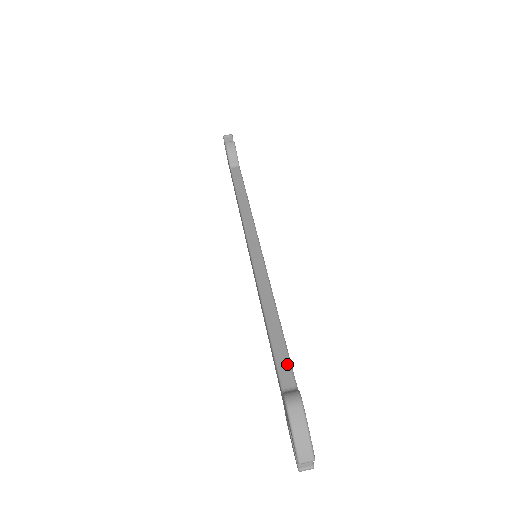
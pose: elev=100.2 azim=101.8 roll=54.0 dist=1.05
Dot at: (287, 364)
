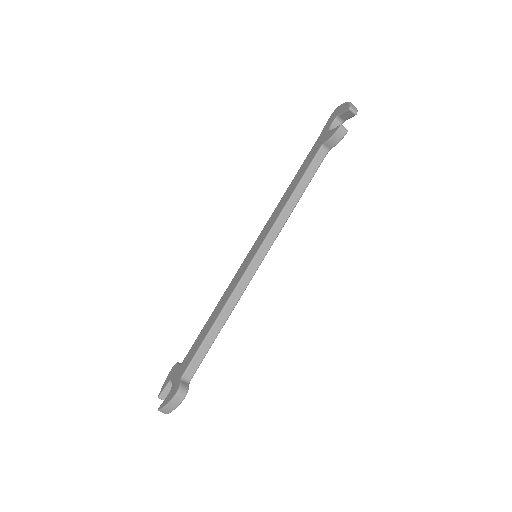
Dot at: (198, 363)
